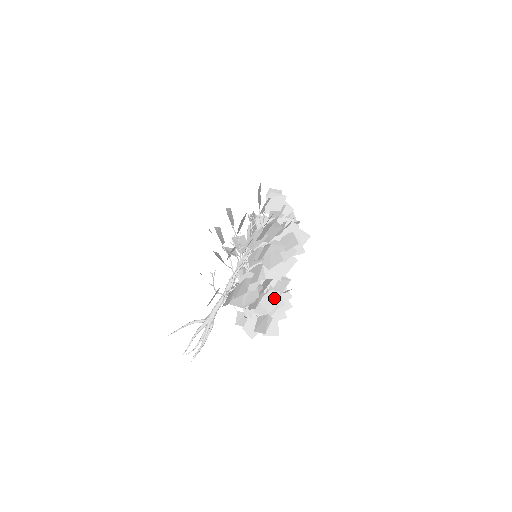
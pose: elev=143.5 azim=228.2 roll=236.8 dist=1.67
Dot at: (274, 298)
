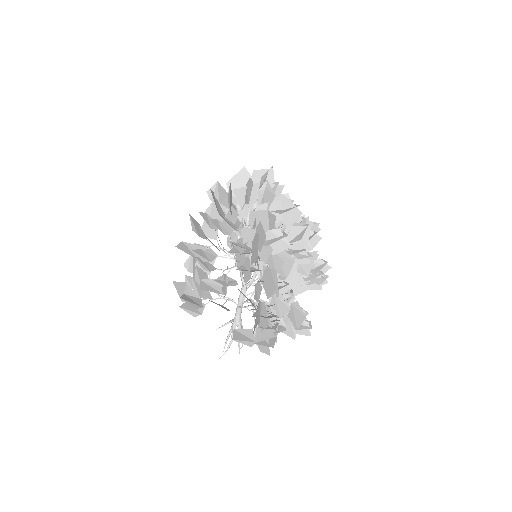
Dot at: (258, 310)
